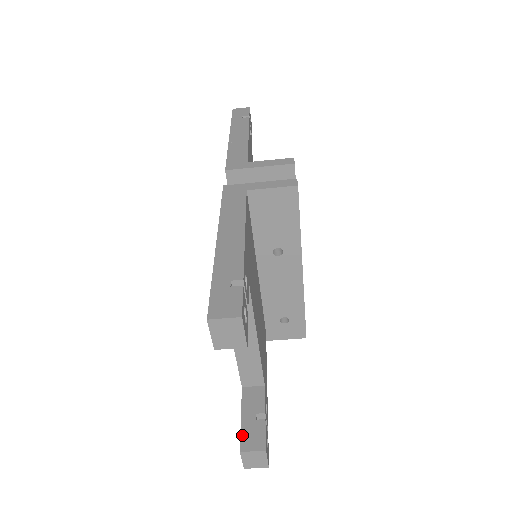
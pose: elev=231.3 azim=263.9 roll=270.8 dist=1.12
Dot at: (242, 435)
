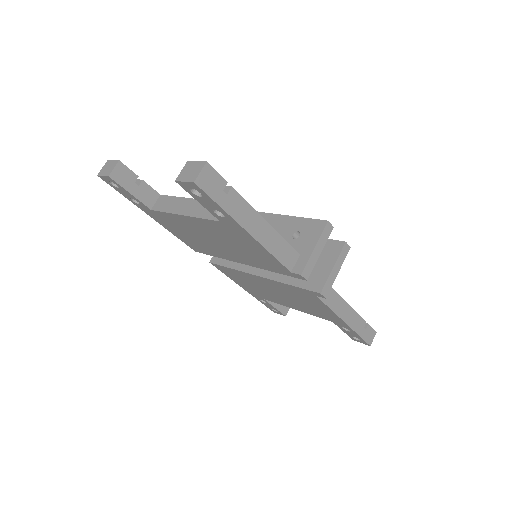
Dot at: (187, 190)
